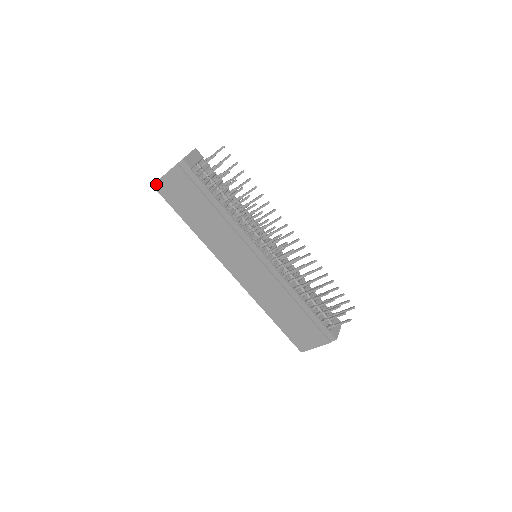
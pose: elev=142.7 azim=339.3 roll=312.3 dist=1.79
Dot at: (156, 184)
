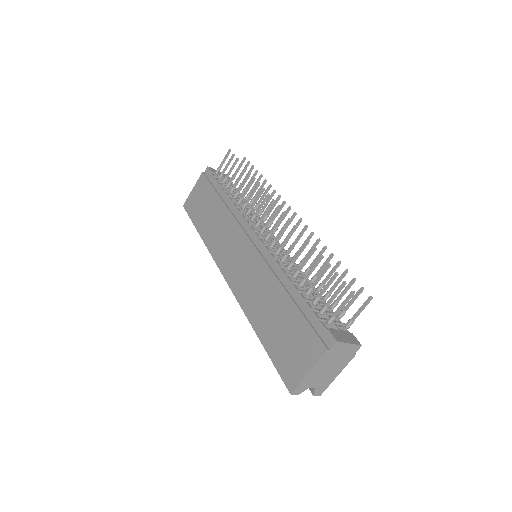
Dot at: (186, 203)
